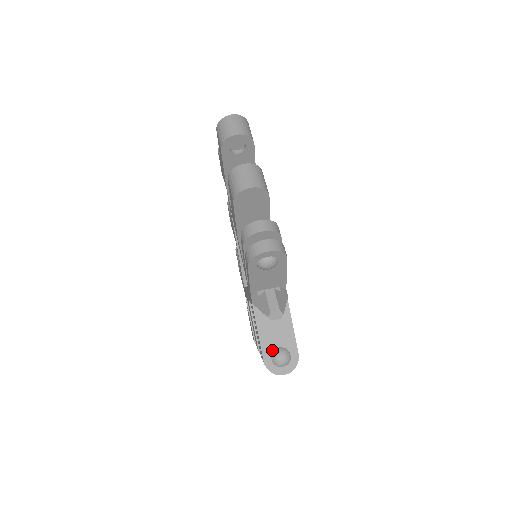
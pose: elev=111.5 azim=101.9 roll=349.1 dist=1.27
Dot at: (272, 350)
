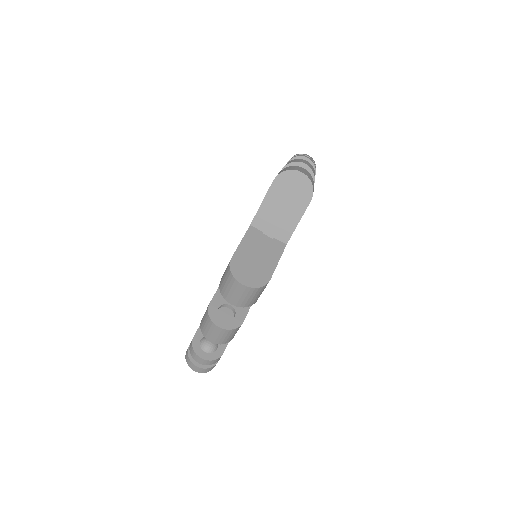
Dot at: occluded
